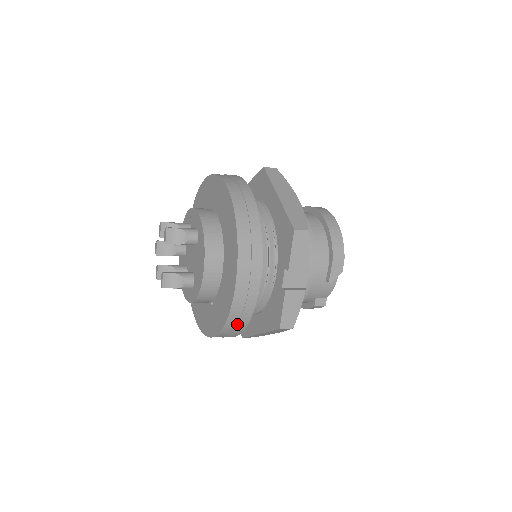
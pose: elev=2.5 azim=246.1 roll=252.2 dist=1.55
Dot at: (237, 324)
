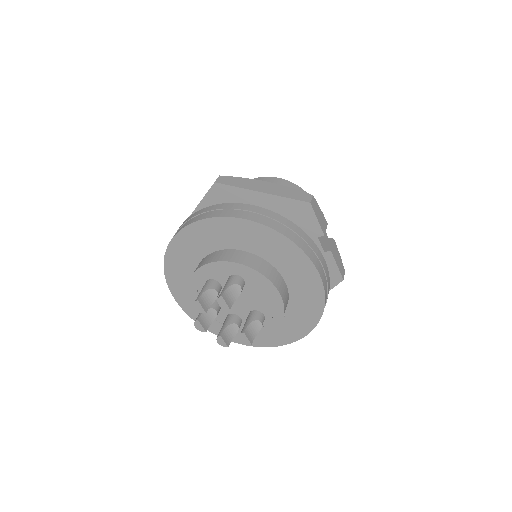
Dot at: occluded
